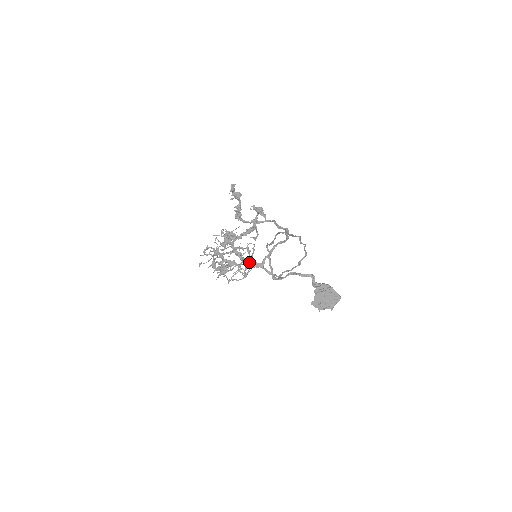
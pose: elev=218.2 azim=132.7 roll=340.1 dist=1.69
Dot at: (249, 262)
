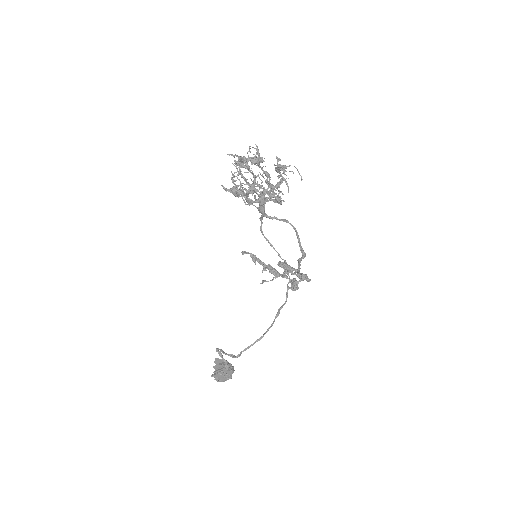
Dot at: (261, 206)
